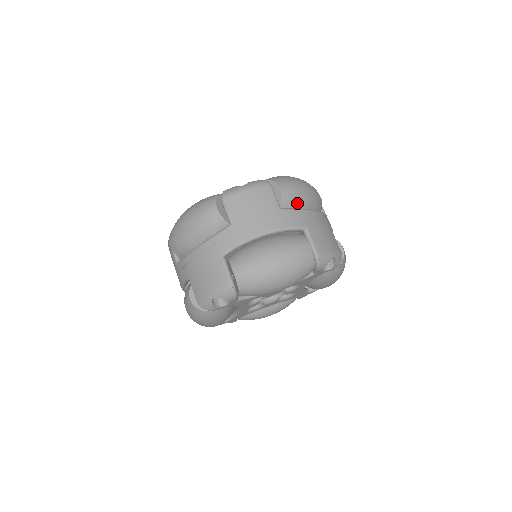
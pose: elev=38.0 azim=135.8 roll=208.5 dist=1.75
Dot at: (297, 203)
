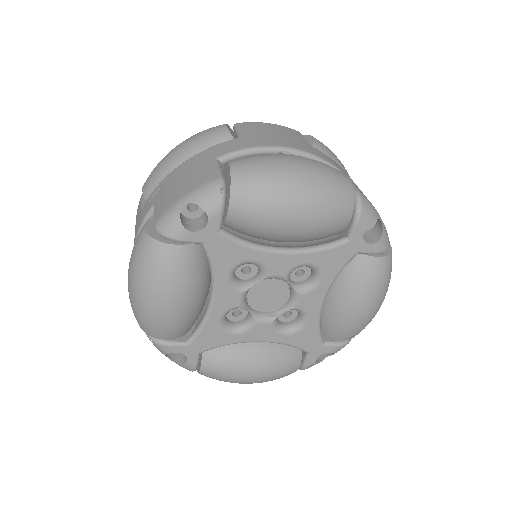
Dot at: occluded
